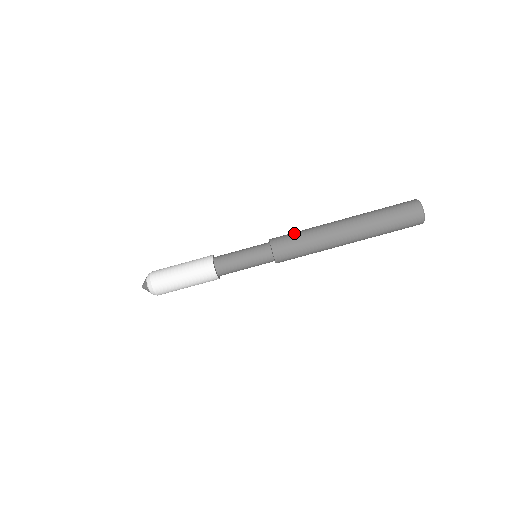
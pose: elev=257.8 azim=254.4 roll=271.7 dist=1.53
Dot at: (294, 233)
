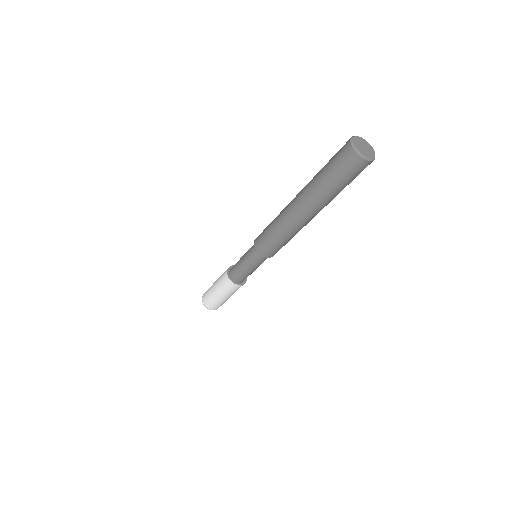
Dot at: (267, 234)
